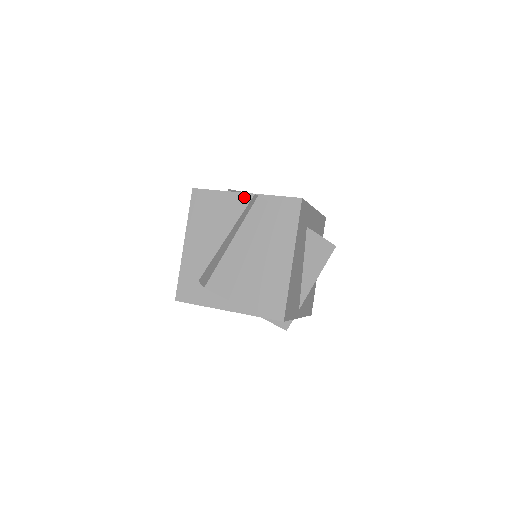
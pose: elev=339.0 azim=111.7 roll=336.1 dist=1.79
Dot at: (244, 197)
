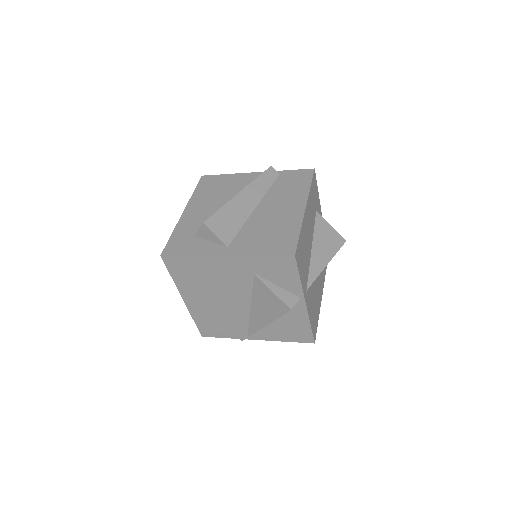
Dot at: (255, 175)
